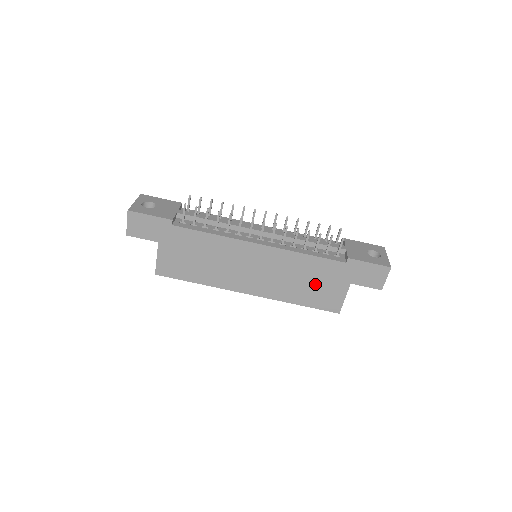
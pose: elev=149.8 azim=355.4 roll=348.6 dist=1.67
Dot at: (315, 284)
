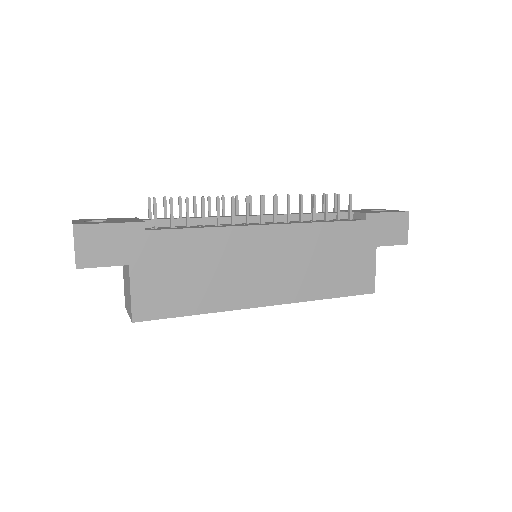
Dot at: (340, 261)
